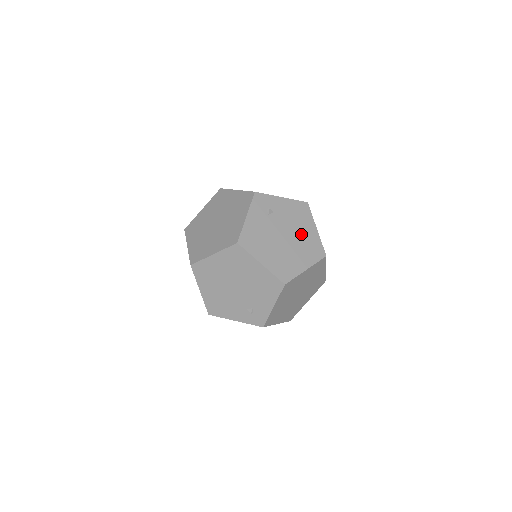
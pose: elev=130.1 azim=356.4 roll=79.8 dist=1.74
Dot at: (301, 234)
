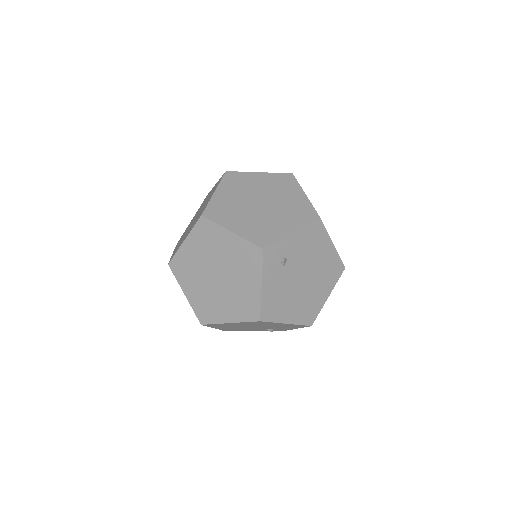
Dot at: (319, 263)
